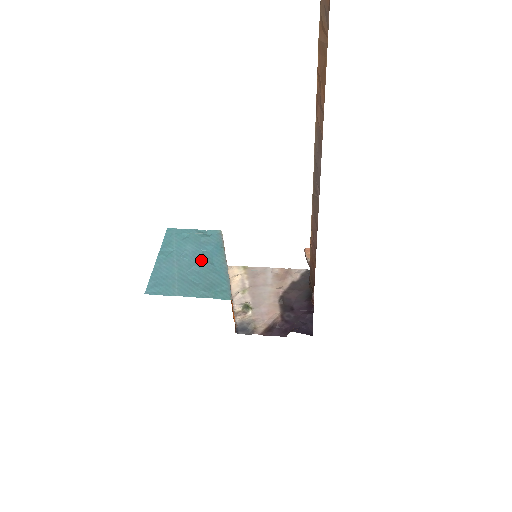
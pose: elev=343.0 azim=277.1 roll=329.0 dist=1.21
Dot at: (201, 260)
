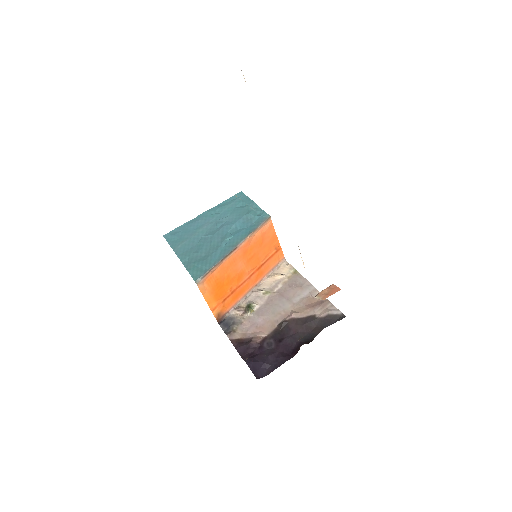
Dot at: (223, 233)
